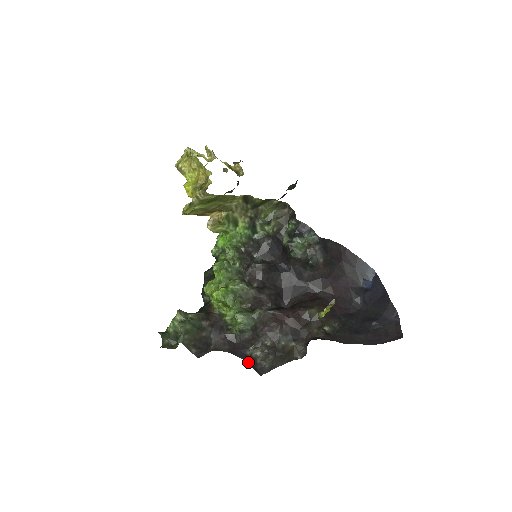
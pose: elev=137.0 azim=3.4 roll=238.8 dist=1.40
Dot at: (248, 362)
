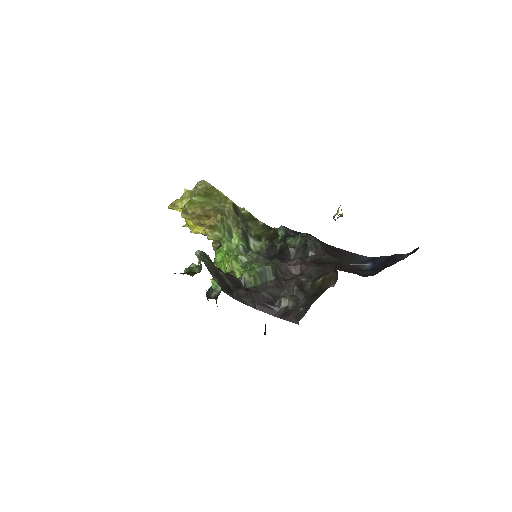
Dot at: (279, 317)
